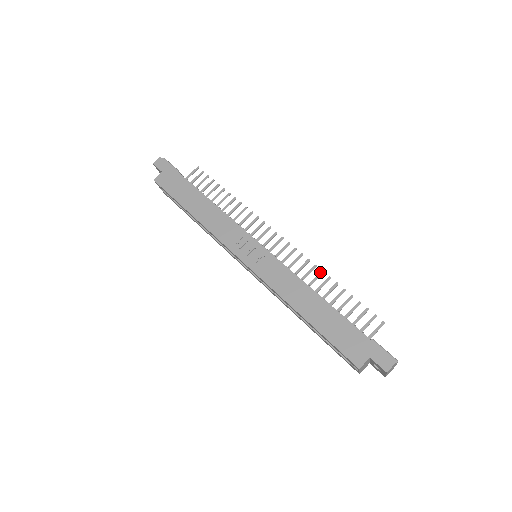
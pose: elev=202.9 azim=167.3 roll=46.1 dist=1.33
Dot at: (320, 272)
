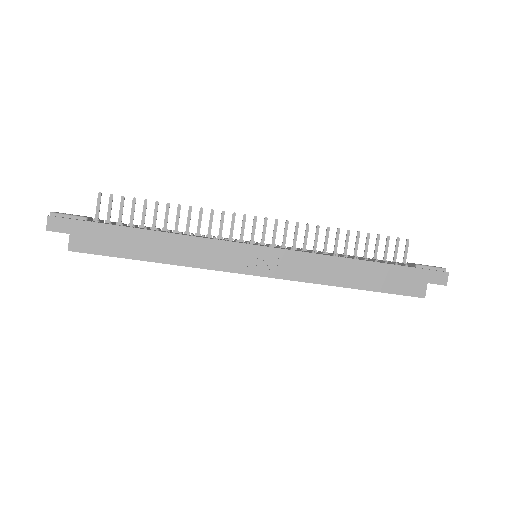
Dot at: (326, 230)
